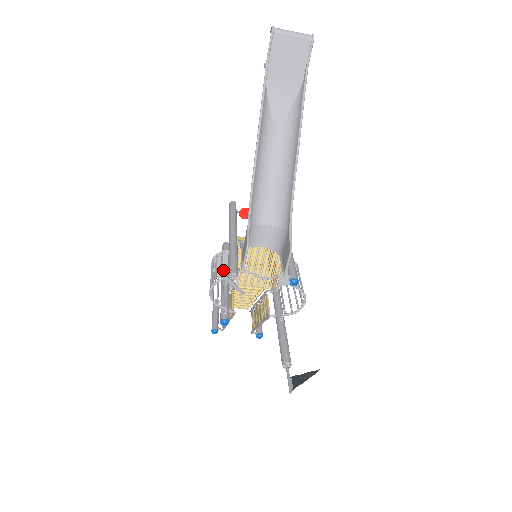
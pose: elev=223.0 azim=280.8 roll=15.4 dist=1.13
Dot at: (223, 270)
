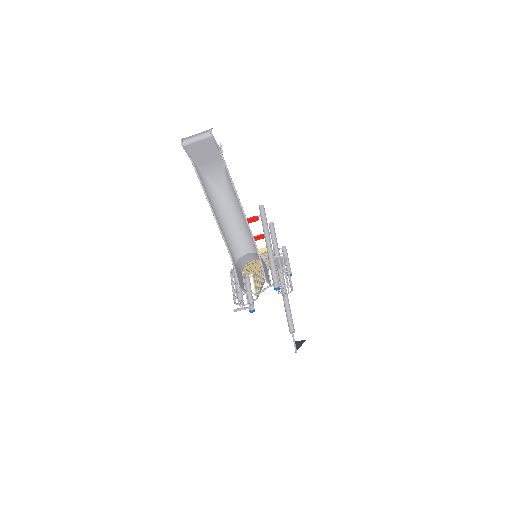
Dot at: occluded
